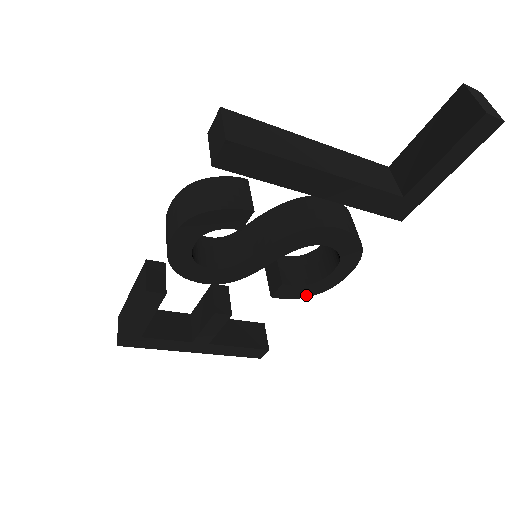
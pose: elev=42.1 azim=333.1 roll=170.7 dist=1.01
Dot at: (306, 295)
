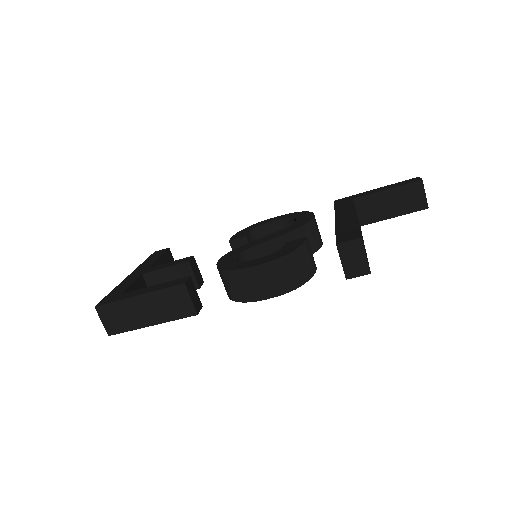
Dot at: occluded
